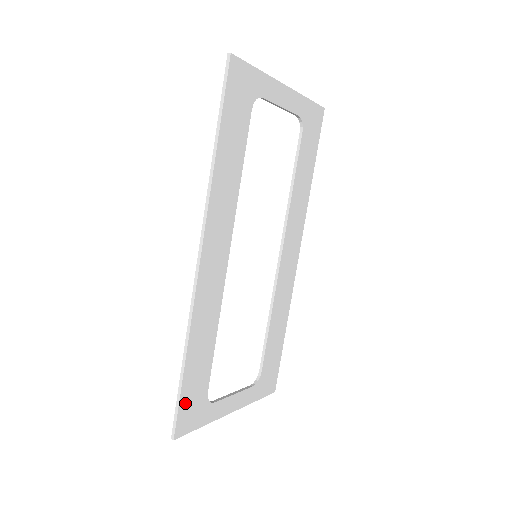
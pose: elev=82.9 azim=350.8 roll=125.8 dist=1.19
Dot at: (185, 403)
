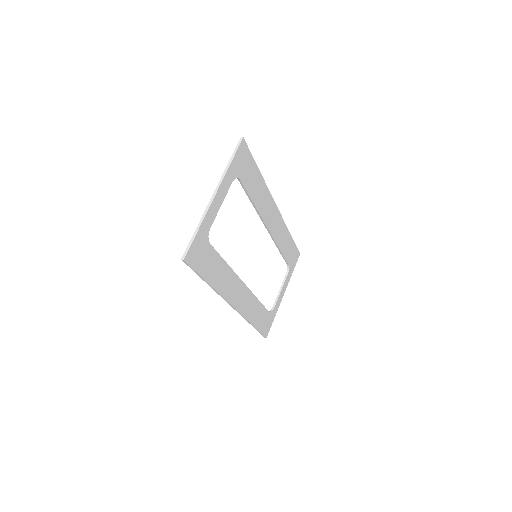
Dot at: (263, 329)
